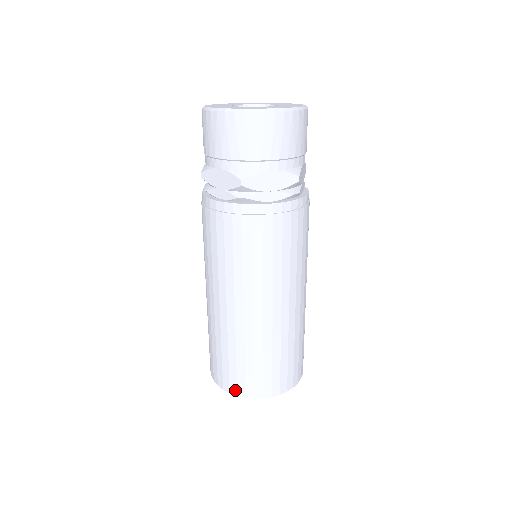
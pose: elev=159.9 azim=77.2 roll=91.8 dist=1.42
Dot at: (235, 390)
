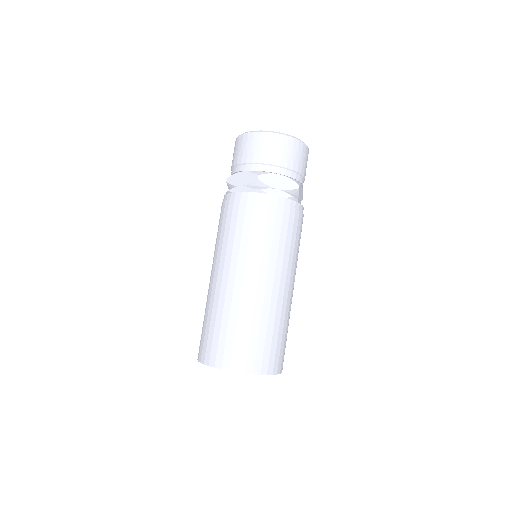
Dot at: (220, 363)
